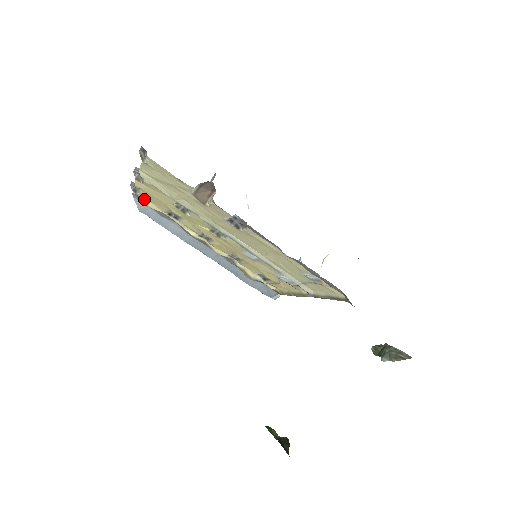
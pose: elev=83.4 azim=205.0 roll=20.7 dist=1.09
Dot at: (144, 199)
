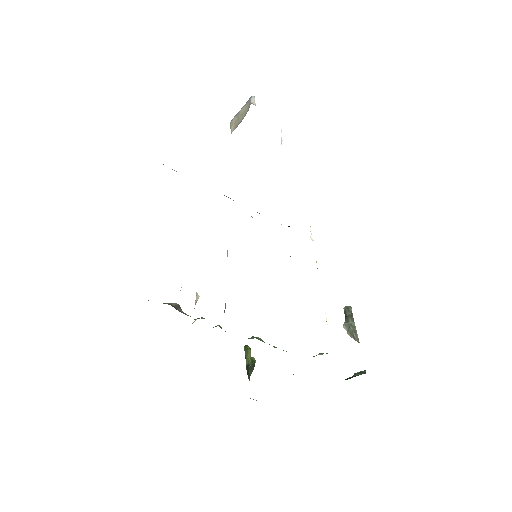
Dot at: occluded
